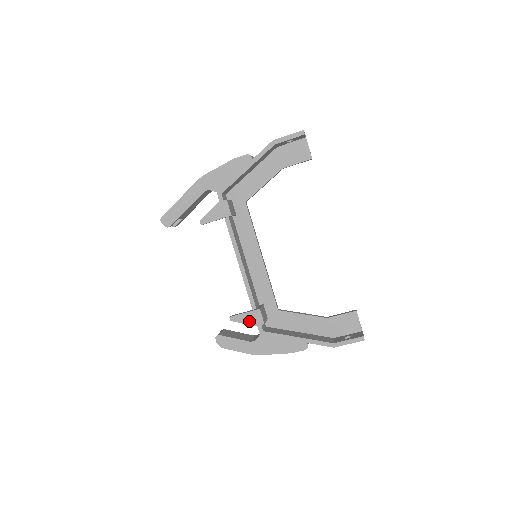
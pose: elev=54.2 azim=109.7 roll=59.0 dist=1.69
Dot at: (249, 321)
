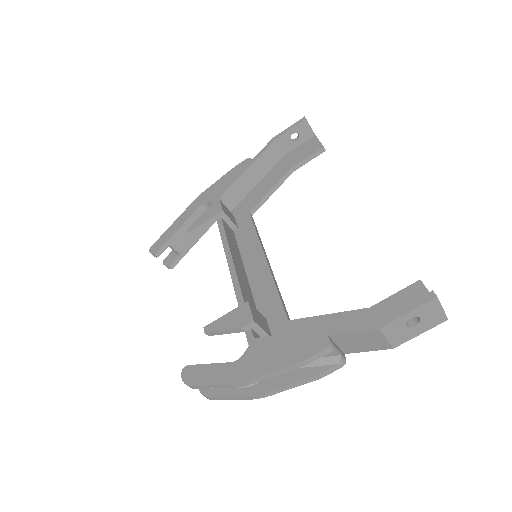
Dot at: (231, 324)
